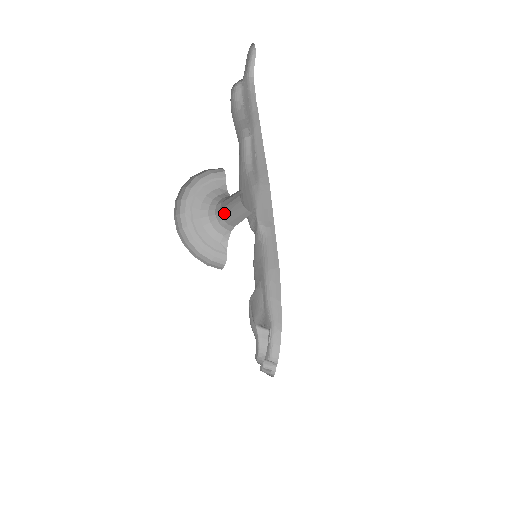
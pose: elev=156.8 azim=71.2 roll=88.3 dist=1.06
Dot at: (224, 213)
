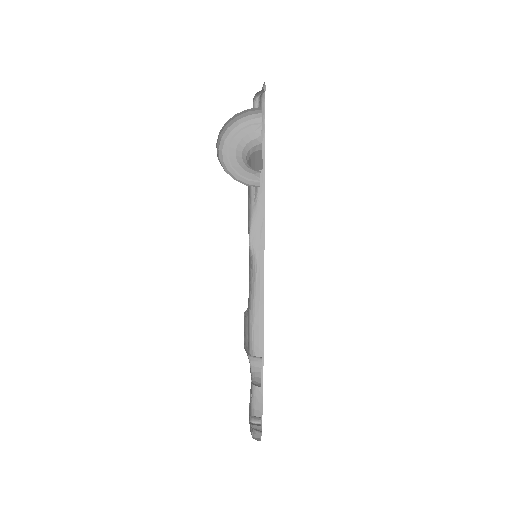
Dot at: occluded
